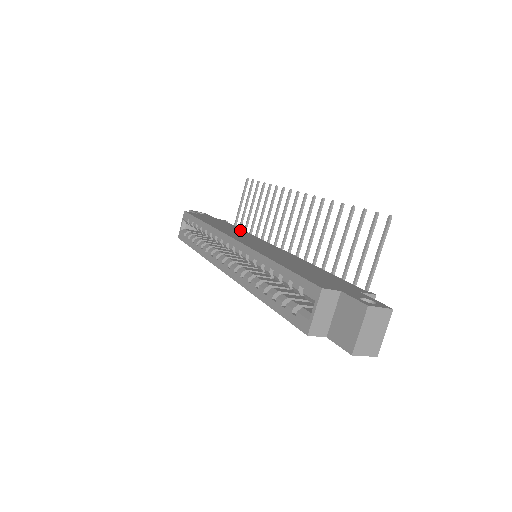
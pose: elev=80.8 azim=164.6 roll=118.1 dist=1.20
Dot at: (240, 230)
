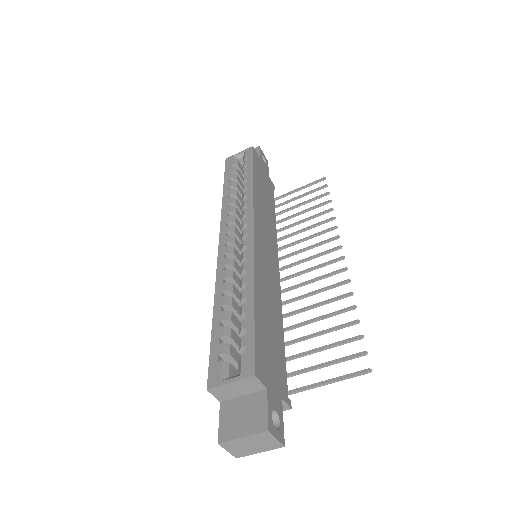
Dot at: (272, 214)
